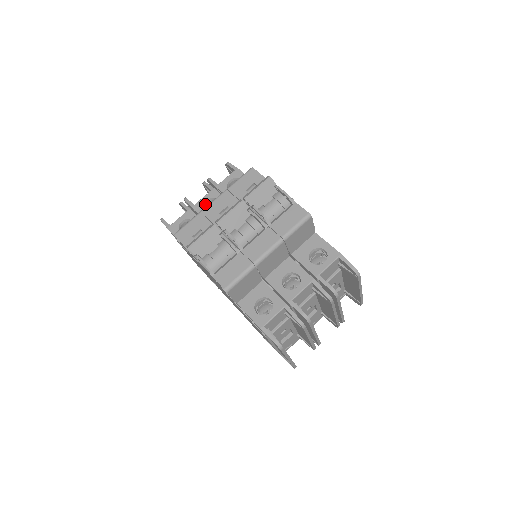
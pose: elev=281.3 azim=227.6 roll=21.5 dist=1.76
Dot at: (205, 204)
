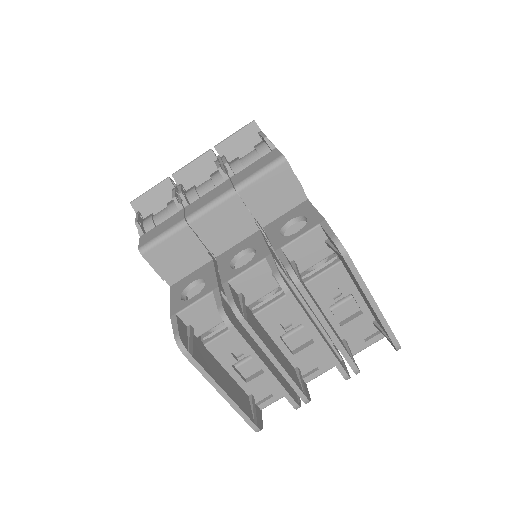
Dot at: occluded
